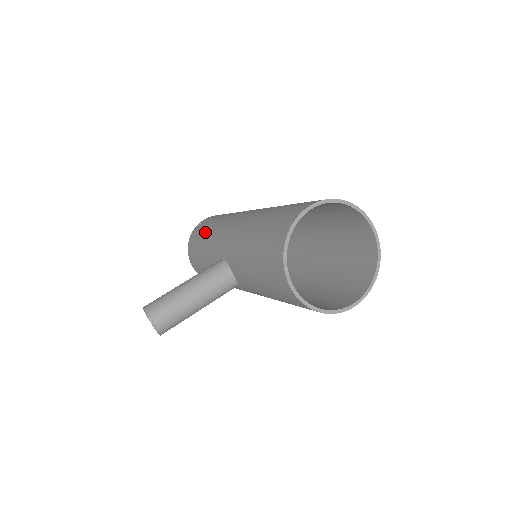
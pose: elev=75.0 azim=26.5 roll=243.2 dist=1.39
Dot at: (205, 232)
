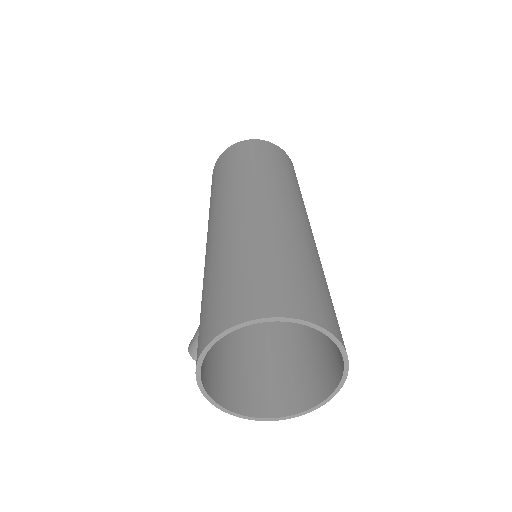
Dot at: occluded
